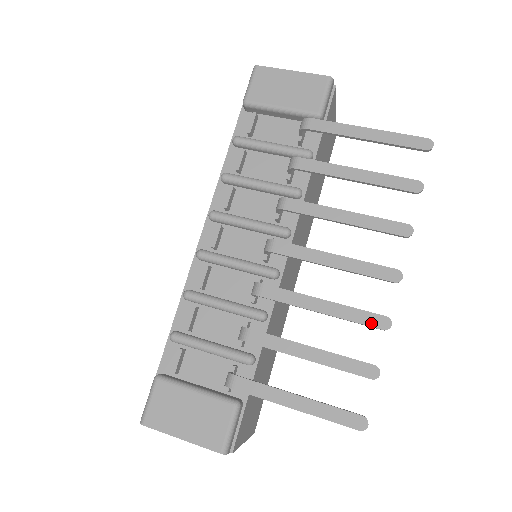
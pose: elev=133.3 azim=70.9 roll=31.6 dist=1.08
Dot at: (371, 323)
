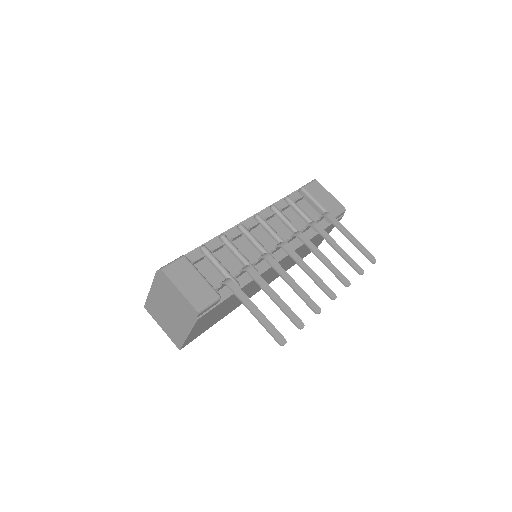
Dot at: (312, 305)
